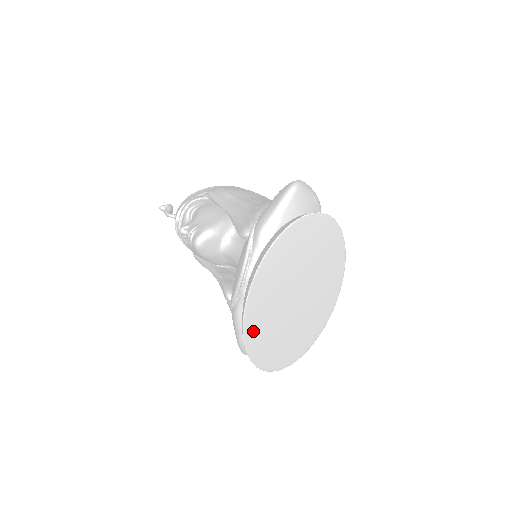
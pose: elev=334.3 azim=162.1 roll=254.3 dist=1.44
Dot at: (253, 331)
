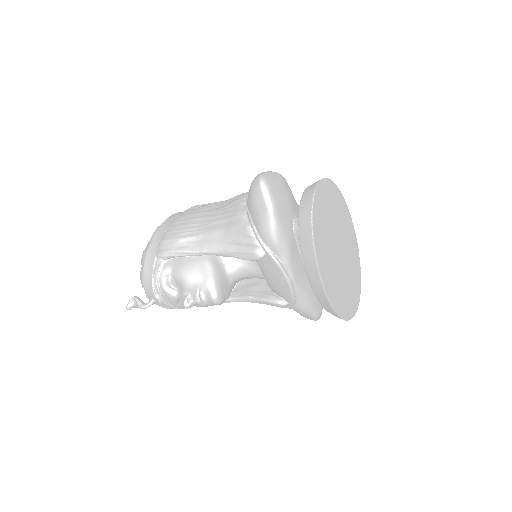
Dot at: (339, 305)
